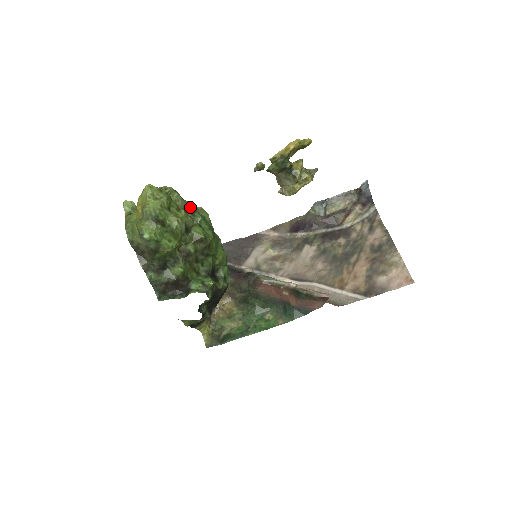
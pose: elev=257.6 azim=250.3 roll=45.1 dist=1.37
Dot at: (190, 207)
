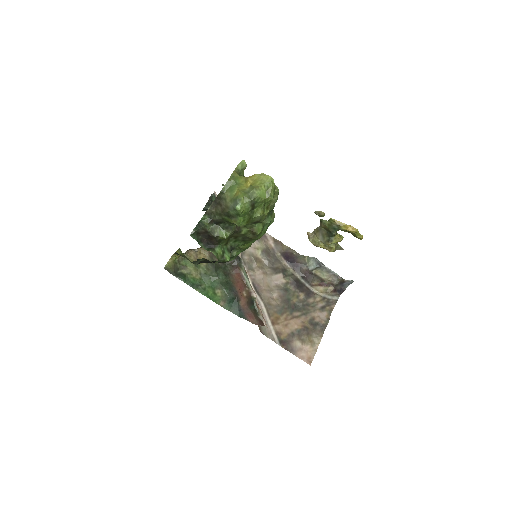
Dot at: (272, 210)
